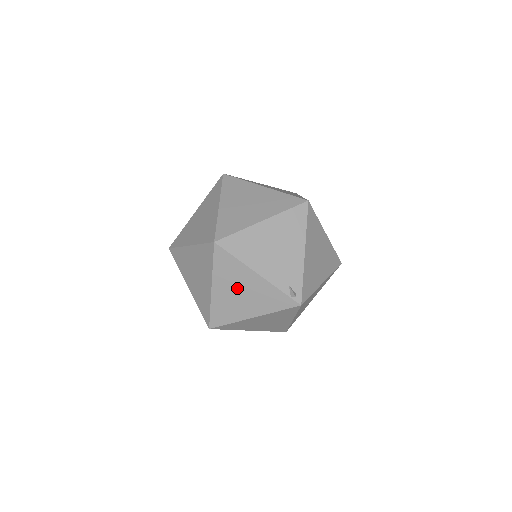
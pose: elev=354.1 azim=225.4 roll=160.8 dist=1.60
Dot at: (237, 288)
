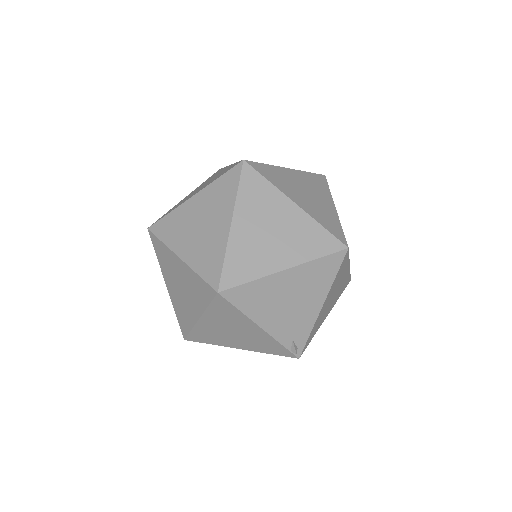
Dot at: (231, 328)
